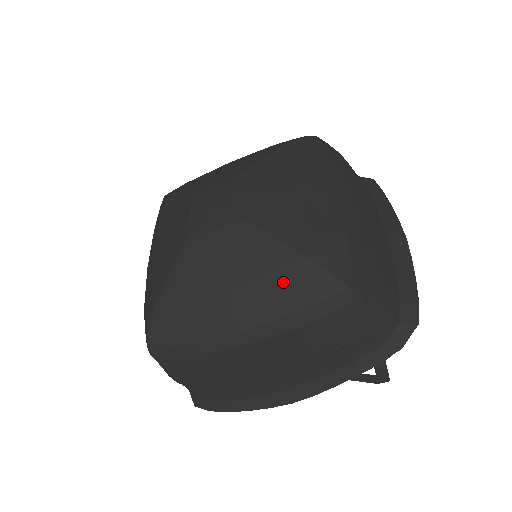
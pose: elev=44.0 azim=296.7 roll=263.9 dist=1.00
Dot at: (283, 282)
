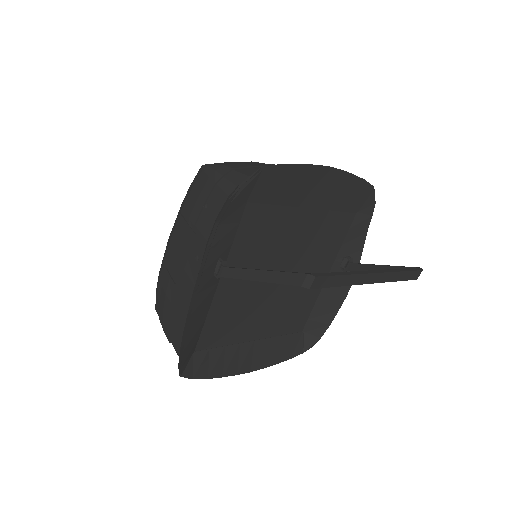
Dot at: occluded
